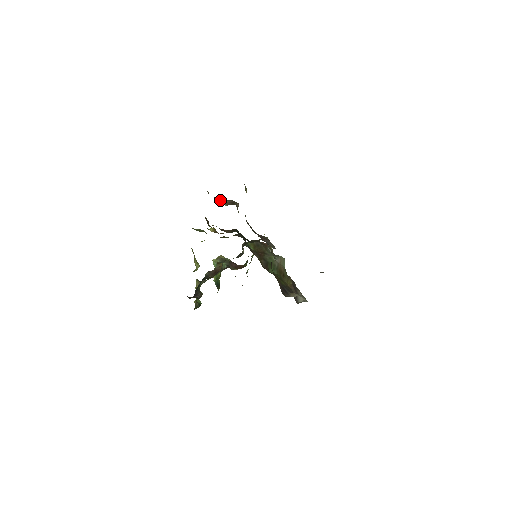
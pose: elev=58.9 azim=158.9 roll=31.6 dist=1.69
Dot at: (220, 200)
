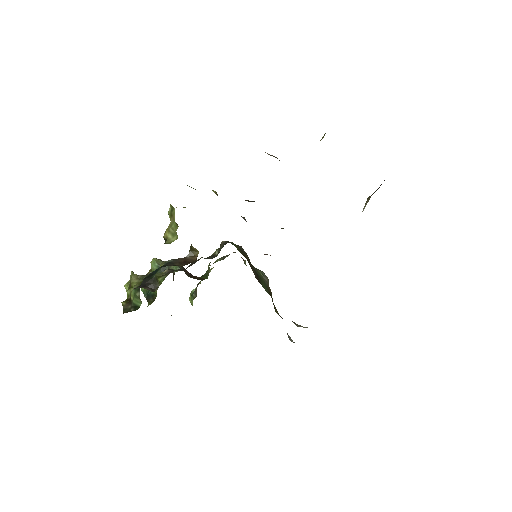
Dot at: occluded
